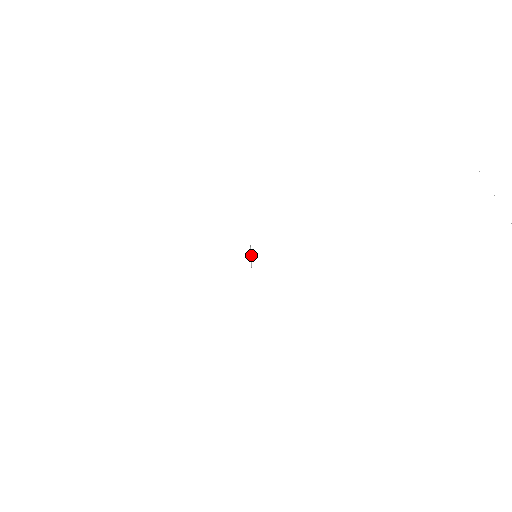
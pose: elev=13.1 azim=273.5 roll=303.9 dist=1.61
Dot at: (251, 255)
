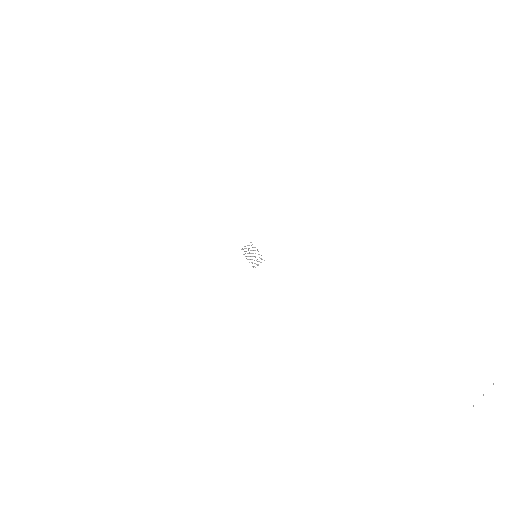
Dot at: (255, 253)
